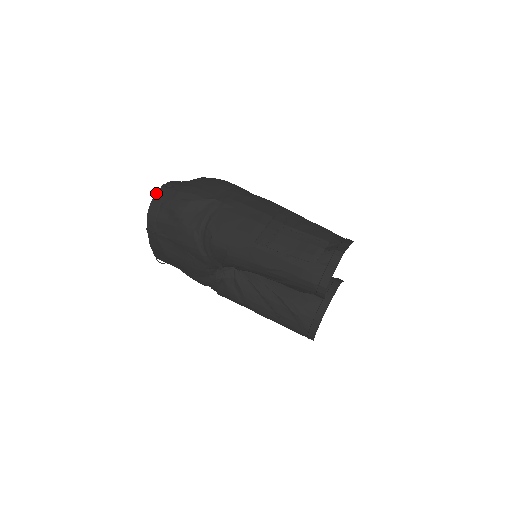
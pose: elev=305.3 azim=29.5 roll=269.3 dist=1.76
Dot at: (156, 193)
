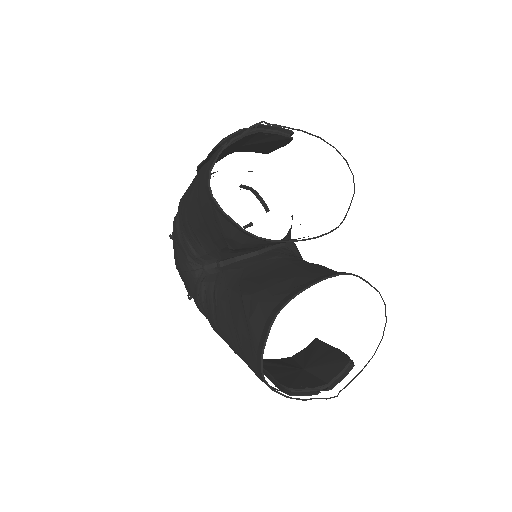
Dot at: occluded
